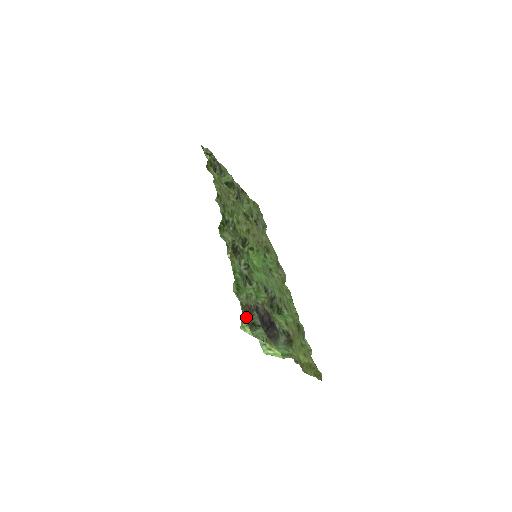
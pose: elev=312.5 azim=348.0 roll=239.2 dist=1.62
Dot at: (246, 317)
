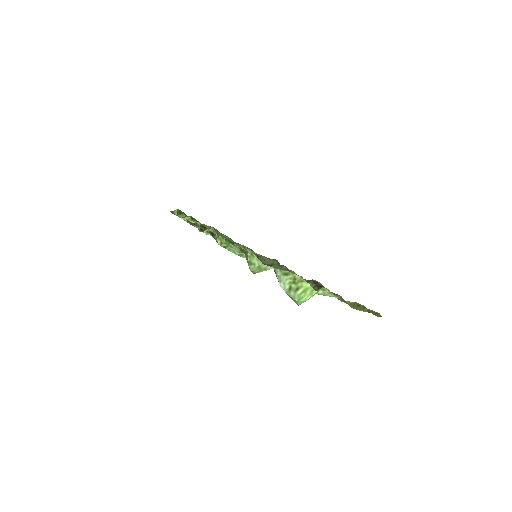
Dot at: occluded
